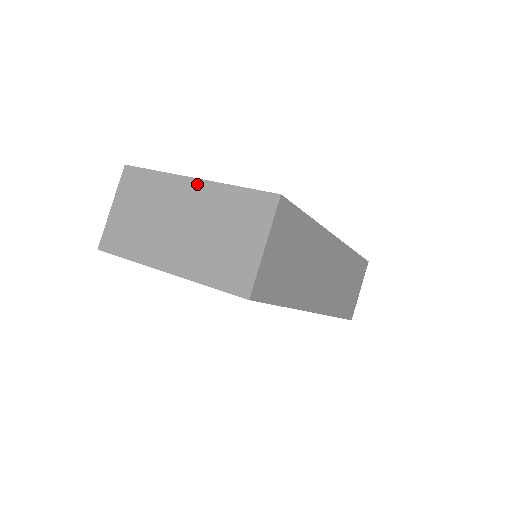
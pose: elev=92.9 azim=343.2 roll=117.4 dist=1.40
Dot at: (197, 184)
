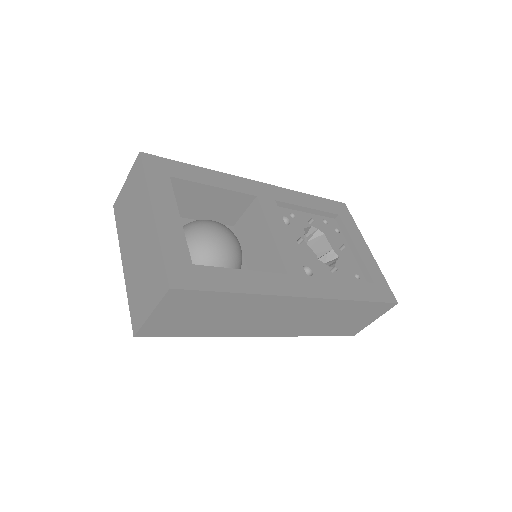
Dot at: (152, 220)
